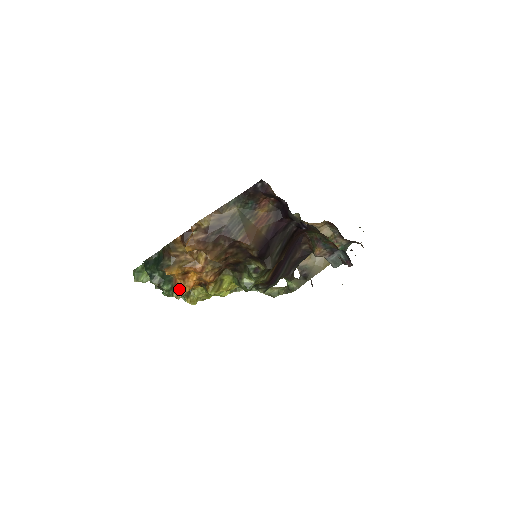
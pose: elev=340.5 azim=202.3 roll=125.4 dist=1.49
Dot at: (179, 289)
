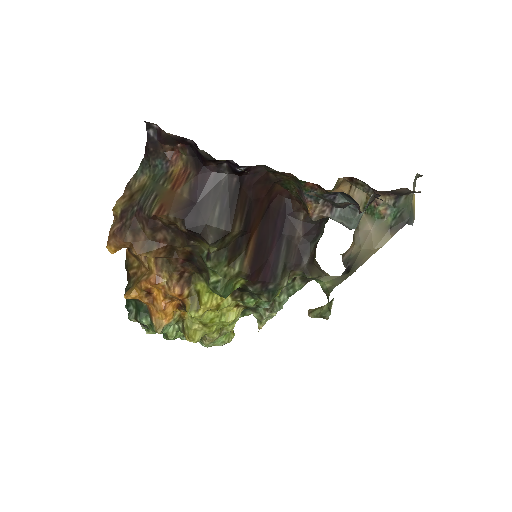
Dot at: (155, 318)
